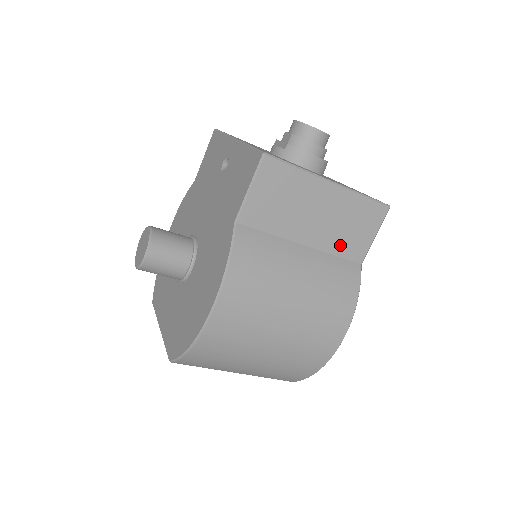
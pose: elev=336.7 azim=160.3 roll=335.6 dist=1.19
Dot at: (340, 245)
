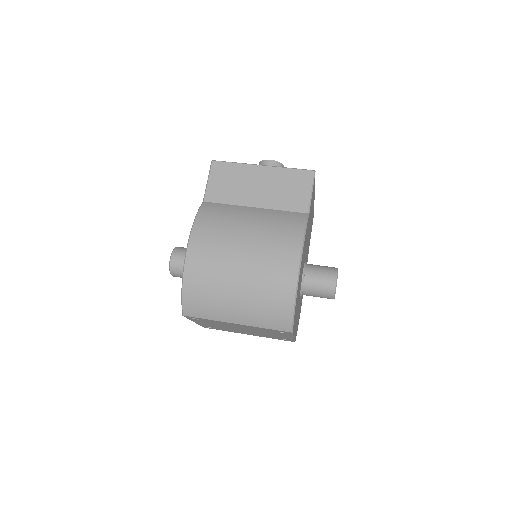
Dot at: (284, 203)
